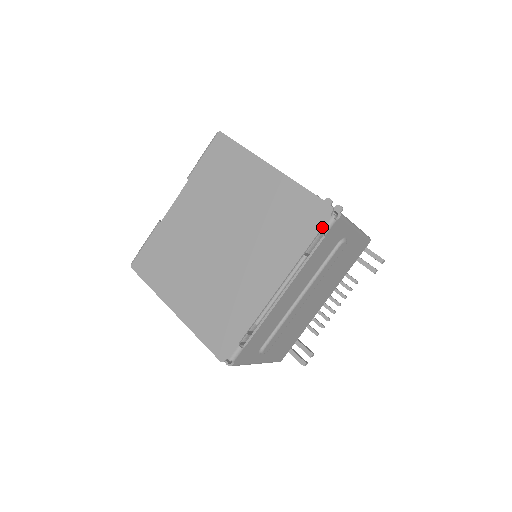
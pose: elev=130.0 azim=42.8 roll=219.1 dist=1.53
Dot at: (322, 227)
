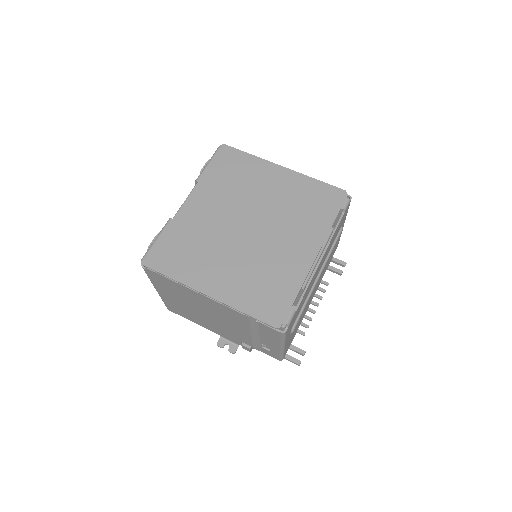
Dot at: (342, 205)
